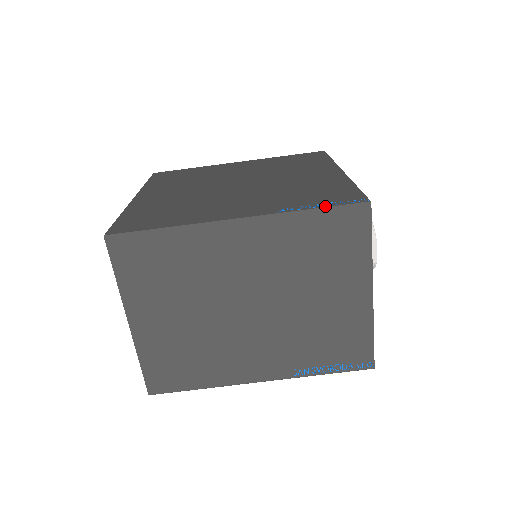
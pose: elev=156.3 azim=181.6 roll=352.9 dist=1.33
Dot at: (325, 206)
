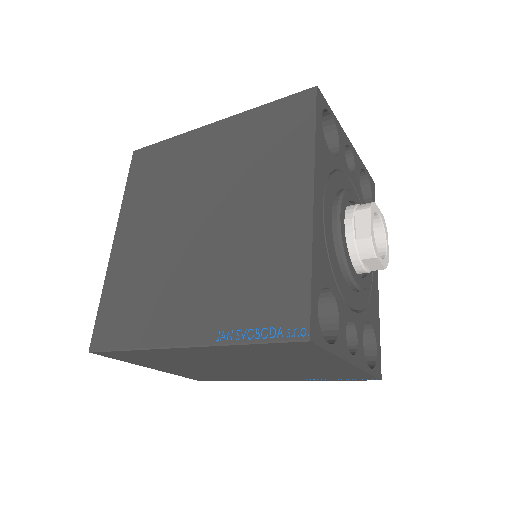
Dot at: (262, 339)
